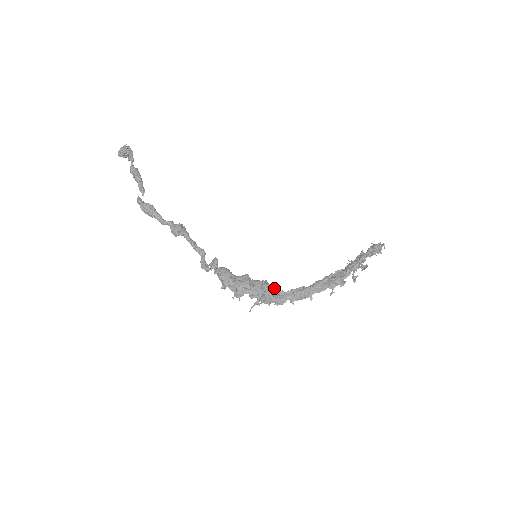
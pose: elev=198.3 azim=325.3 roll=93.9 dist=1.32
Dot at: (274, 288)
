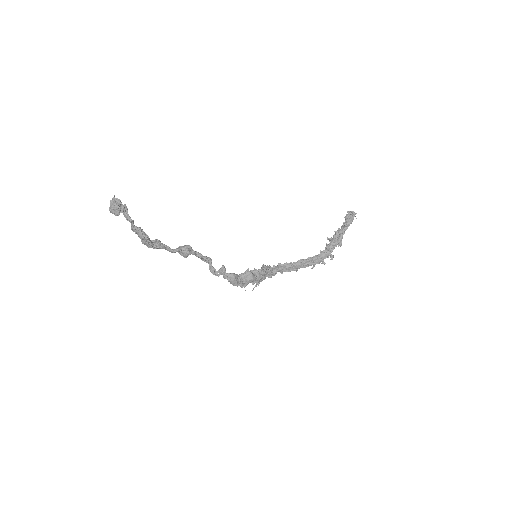
Dot at: (268, 267)
